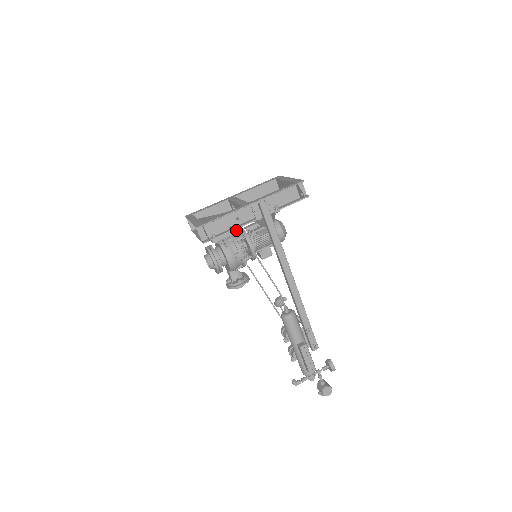
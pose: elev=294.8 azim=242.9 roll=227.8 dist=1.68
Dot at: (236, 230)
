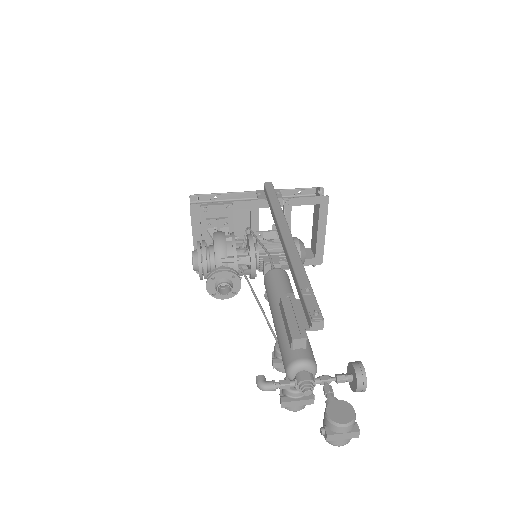
Dot at: (232, 203)
